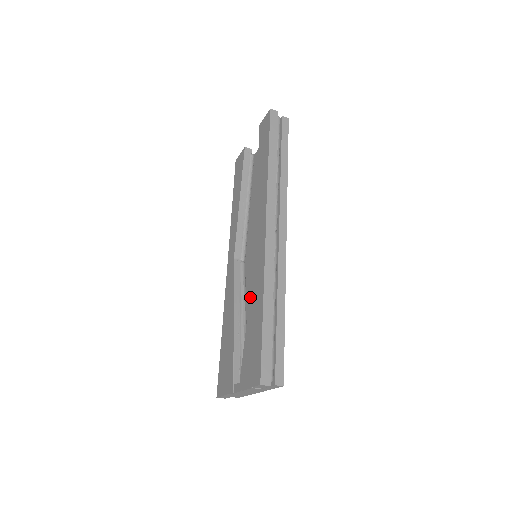
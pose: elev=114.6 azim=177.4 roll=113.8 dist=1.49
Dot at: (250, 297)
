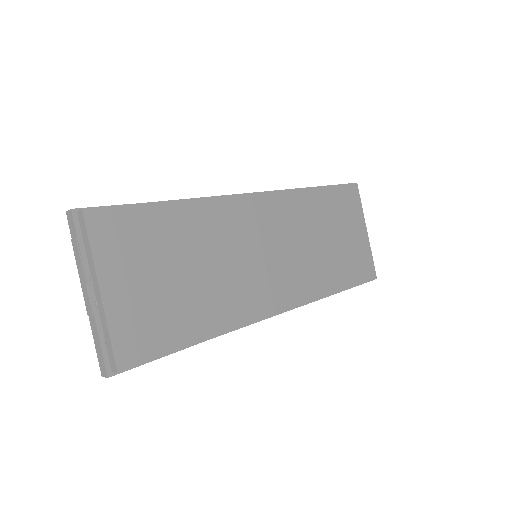
Dot at: occluded
